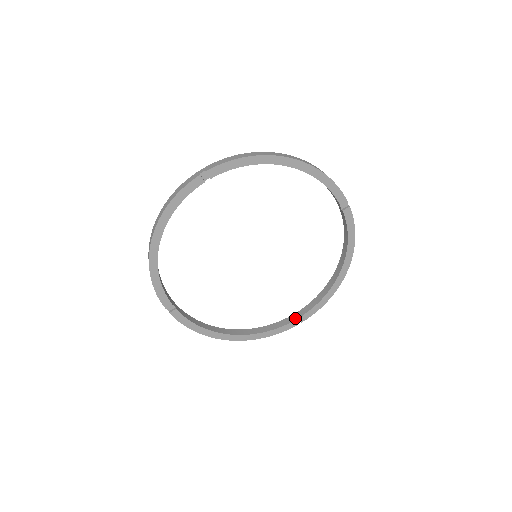
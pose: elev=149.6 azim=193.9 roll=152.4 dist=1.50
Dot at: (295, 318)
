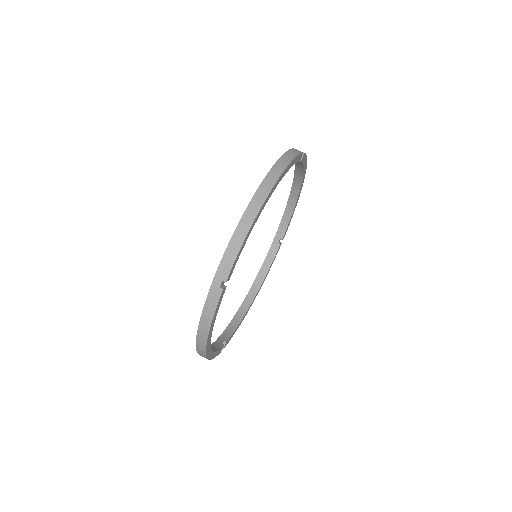
Dot at: (279, 241)
